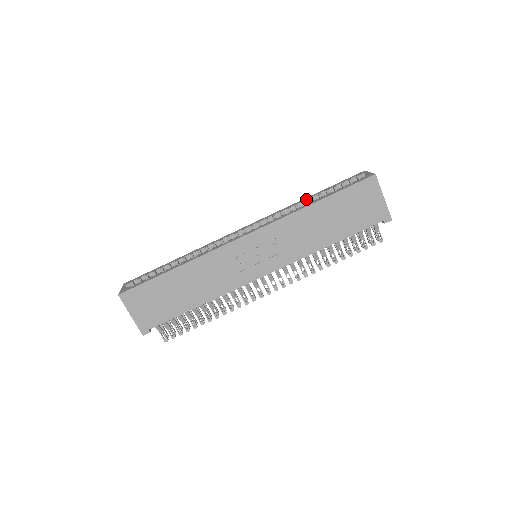
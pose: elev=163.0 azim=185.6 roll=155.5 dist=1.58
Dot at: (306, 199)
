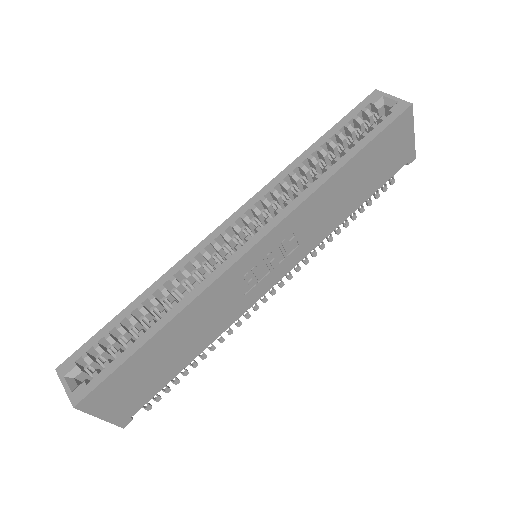
Dot at: (311, 153)
